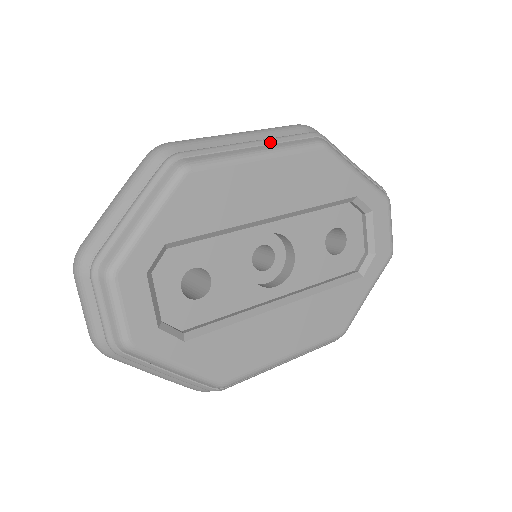
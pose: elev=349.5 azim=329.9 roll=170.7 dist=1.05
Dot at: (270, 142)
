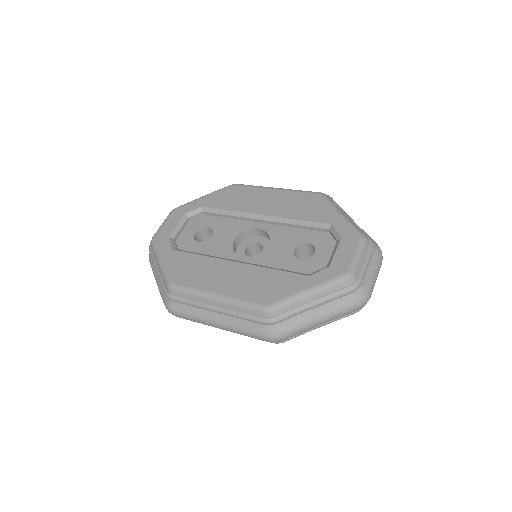
Dot at: occluded
